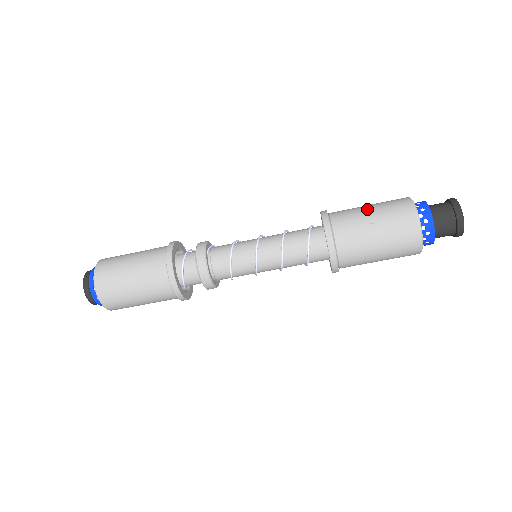
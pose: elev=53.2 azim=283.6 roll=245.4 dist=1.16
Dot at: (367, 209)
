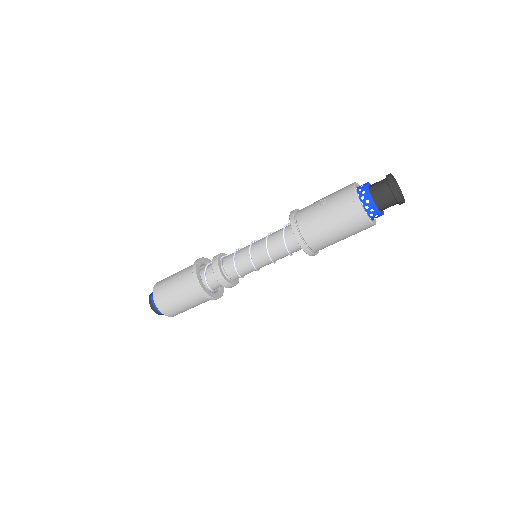
Dot at: (323, 198)
